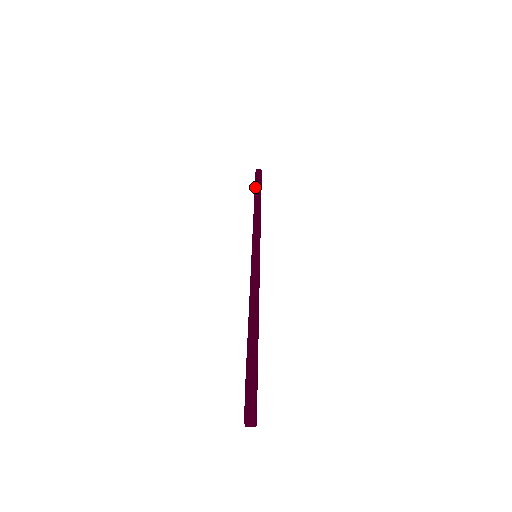
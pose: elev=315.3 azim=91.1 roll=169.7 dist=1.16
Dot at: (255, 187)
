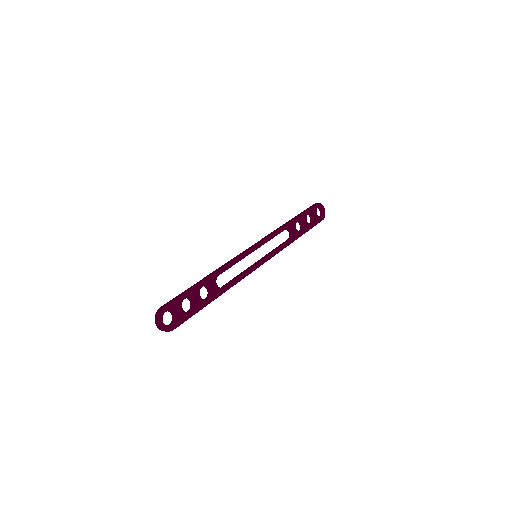
Dot at: (297, 215)
